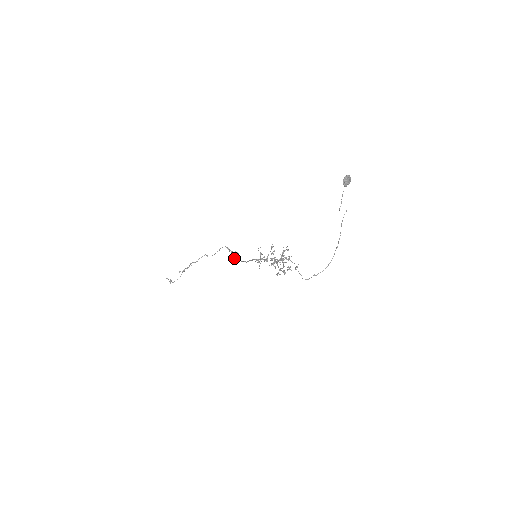
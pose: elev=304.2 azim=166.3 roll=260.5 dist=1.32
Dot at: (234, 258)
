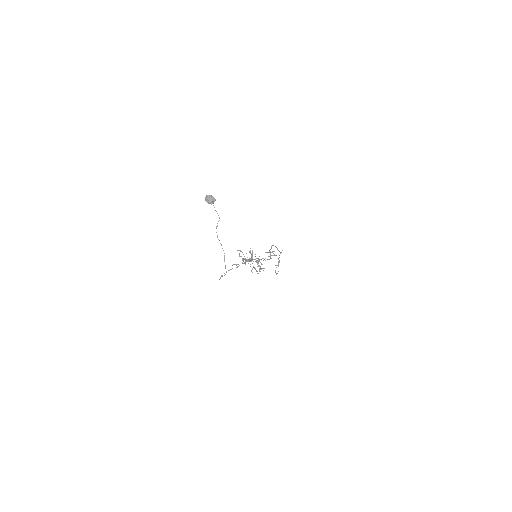
Dot at: (269, 256)
